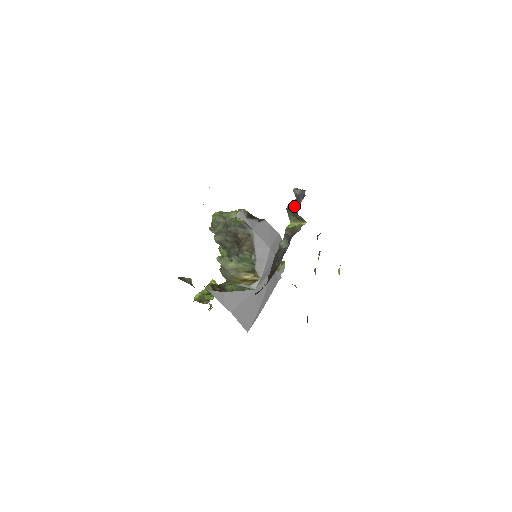
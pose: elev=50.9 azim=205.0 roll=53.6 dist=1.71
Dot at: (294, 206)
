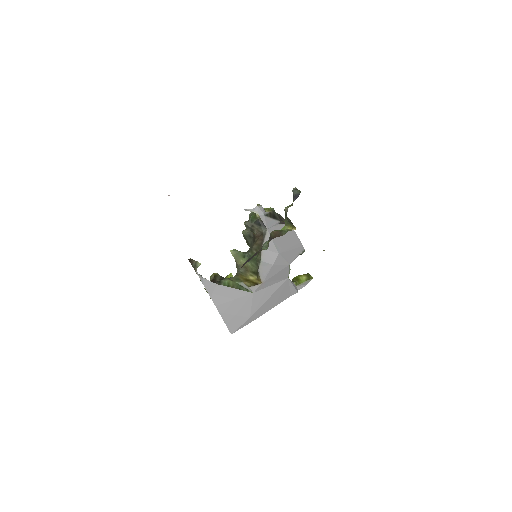
Dot at: (287, 207)
